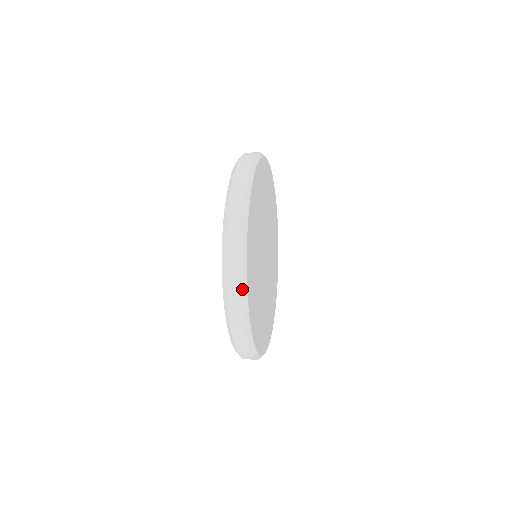
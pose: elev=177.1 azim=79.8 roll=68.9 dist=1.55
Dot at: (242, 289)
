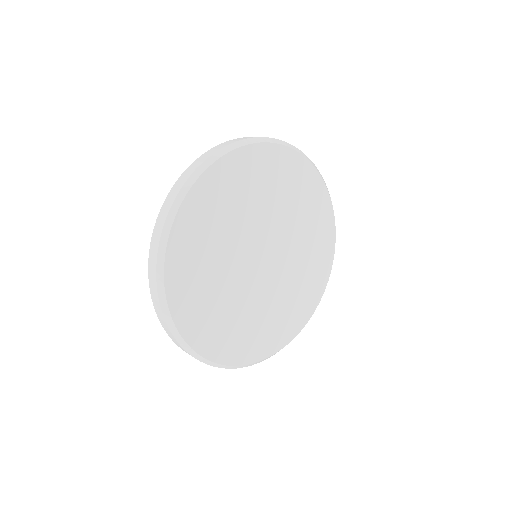
Dot at: (170, 327)
